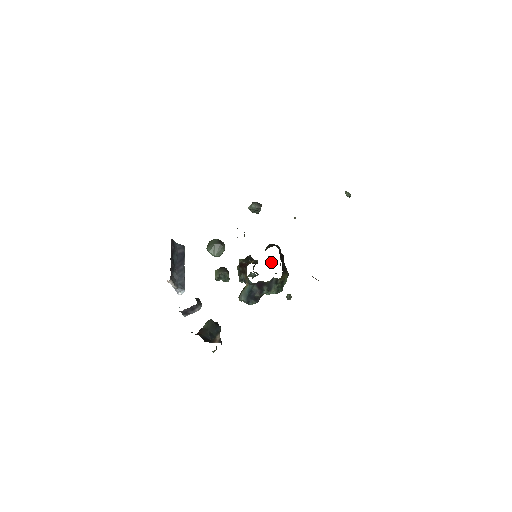
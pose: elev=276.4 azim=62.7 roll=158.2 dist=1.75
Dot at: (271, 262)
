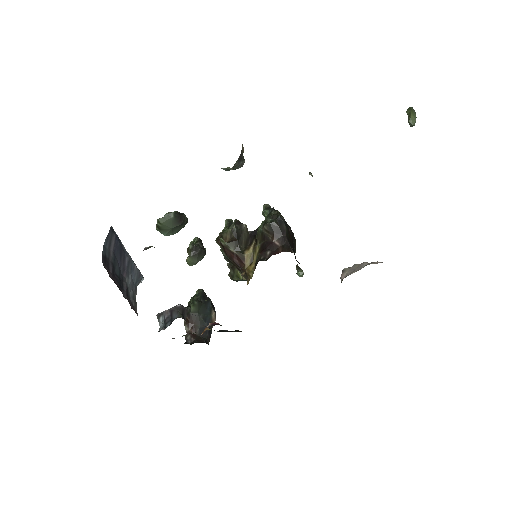
Dot at: occluded
